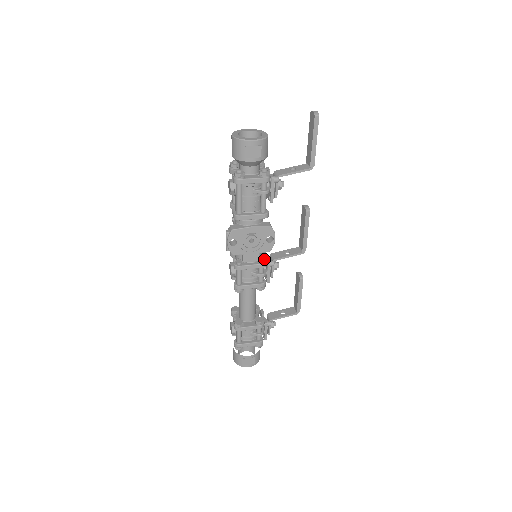
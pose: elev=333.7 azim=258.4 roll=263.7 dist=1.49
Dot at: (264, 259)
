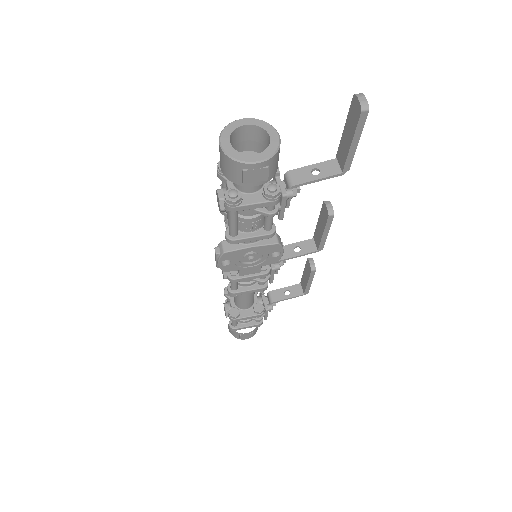
Dot at: occluded
